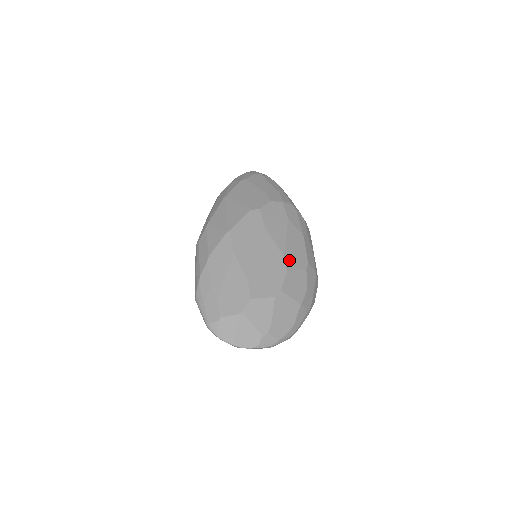
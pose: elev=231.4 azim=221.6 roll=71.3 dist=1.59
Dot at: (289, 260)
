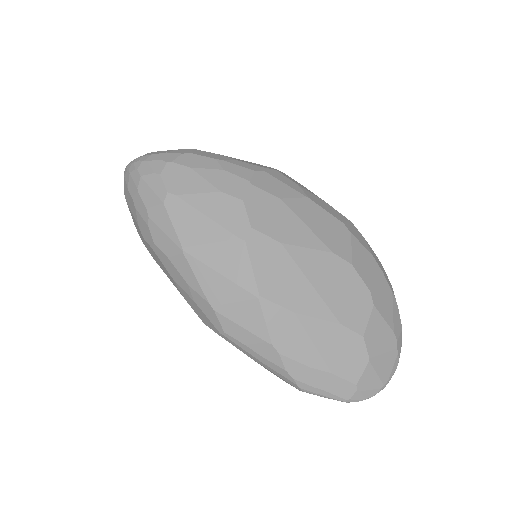
Dot at: (338, 249)
